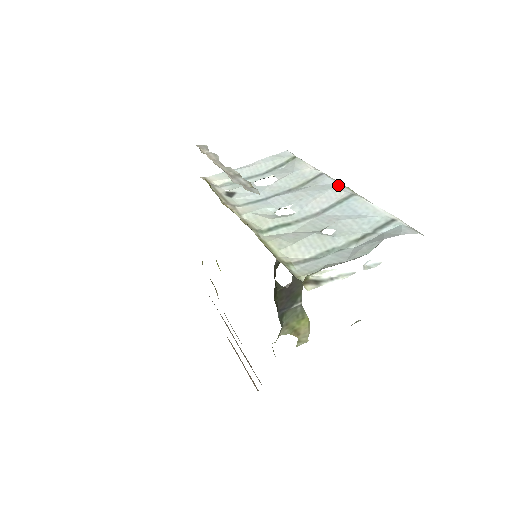
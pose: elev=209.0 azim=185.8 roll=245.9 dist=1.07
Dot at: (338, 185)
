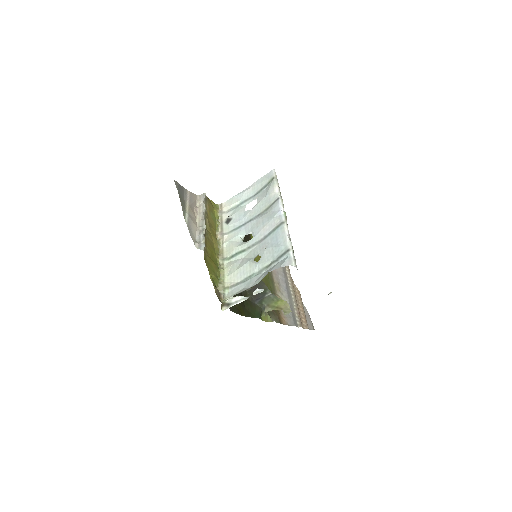
Dot at: (280, 212)
